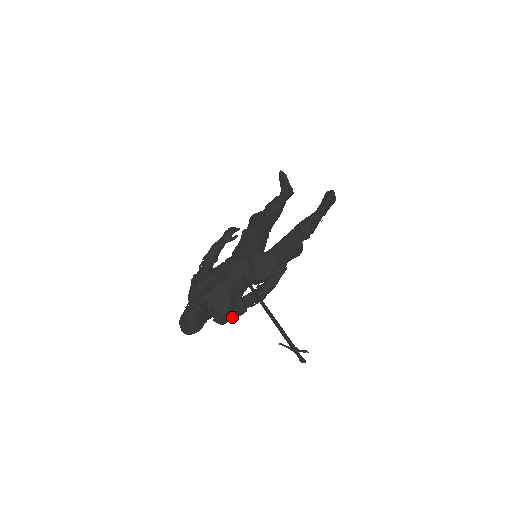
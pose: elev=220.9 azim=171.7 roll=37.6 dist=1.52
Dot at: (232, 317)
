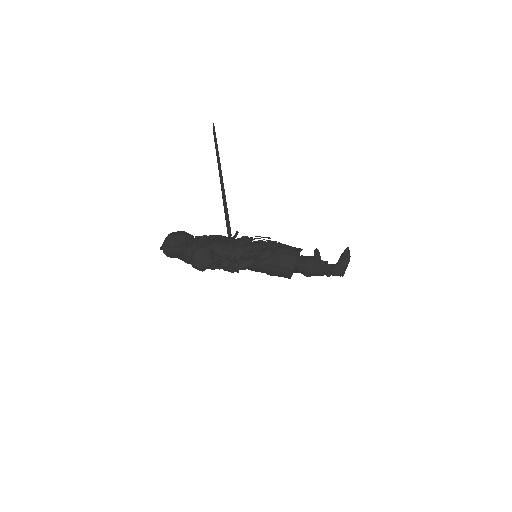
Dot at: (204, 259)
